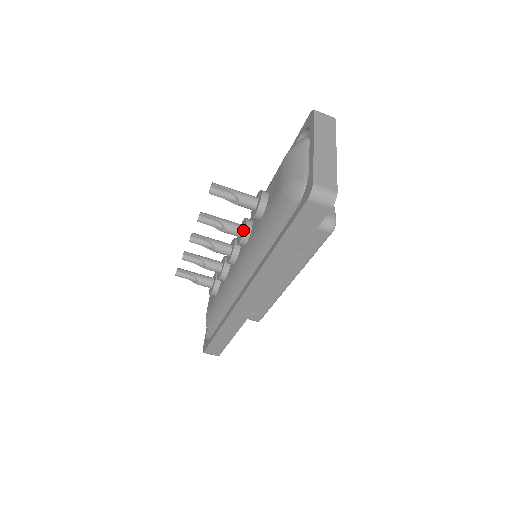
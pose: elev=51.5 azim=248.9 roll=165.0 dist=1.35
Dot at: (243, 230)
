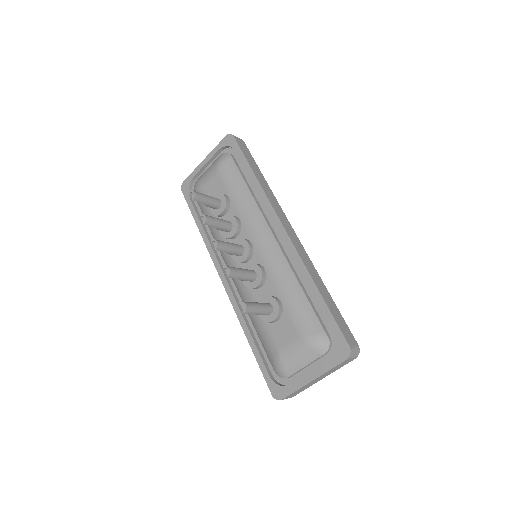
Dot at: (252, 285)
